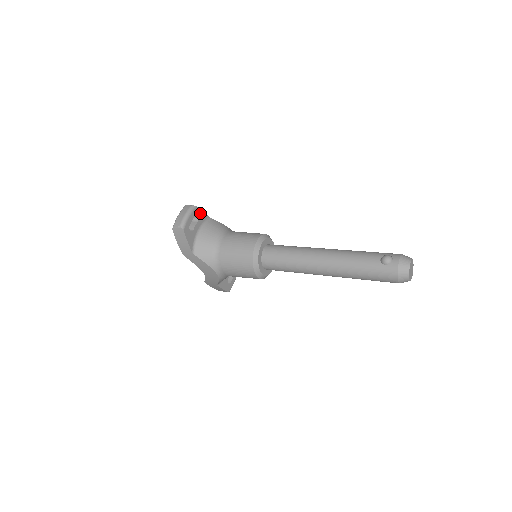
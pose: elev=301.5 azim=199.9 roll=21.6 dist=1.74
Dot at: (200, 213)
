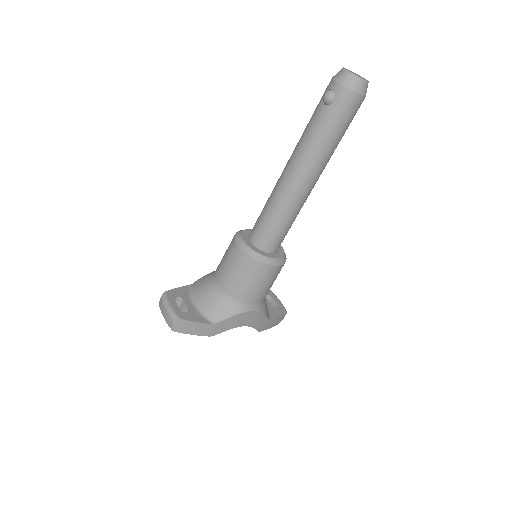
Dot at: (176, 292)
